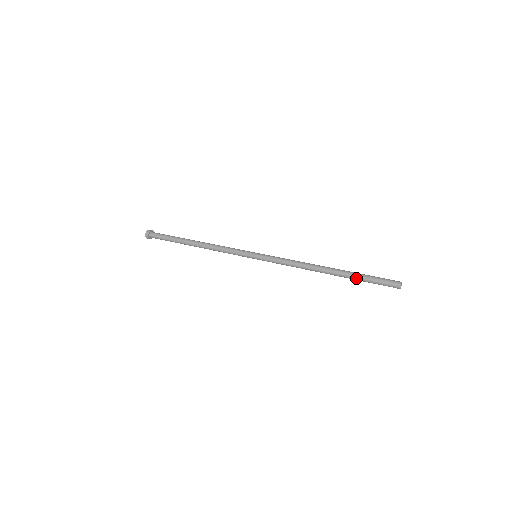
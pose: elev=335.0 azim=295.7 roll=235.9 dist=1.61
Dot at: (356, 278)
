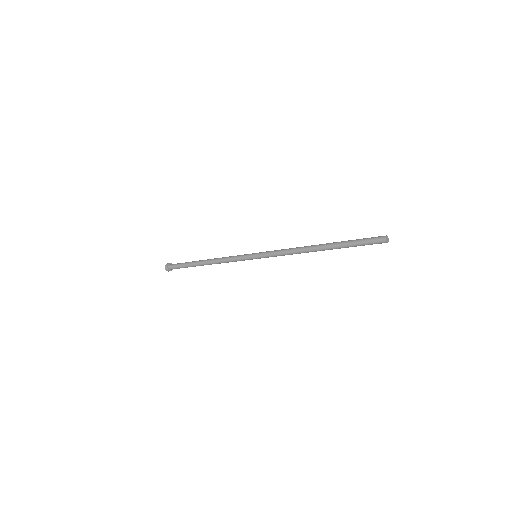
Dot at: (344, 246)
